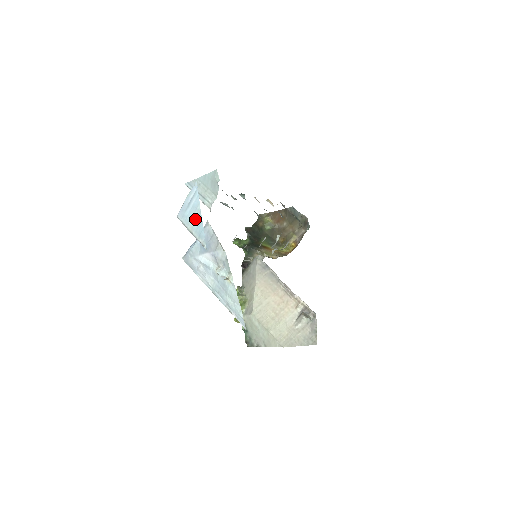
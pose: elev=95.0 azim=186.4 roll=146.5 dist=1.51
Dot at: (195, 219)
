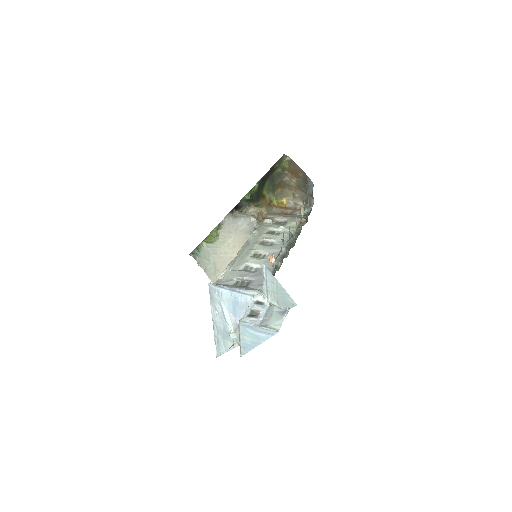
Dot at: (251, 340)
